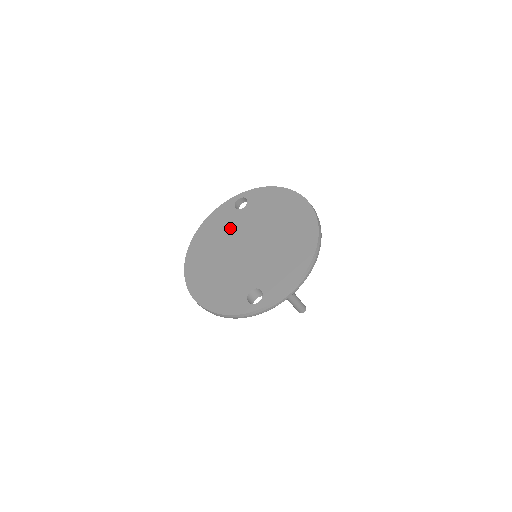
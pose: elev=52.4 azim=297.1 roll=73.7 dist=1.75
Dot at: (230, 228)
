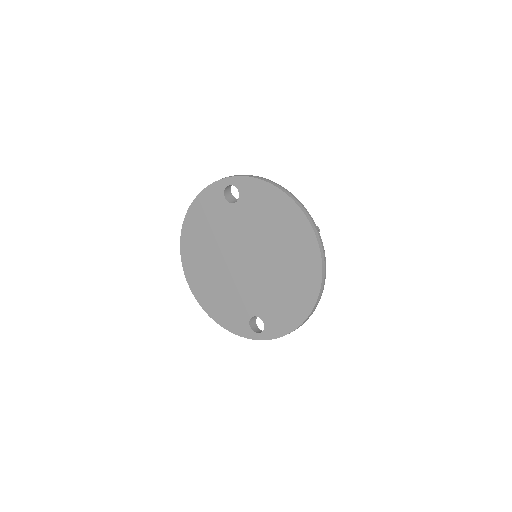
Dot at: (223, 228)
